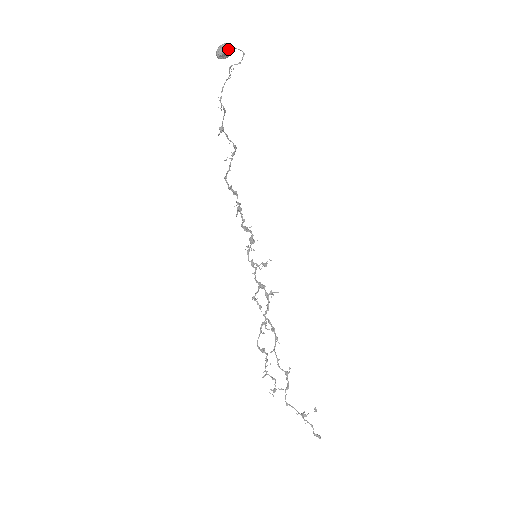
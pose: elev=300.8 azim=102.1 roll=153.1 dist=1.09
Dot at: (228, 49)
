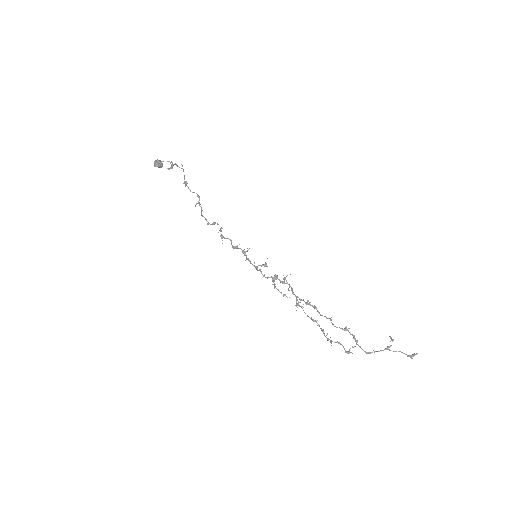
Dot at: (161, 161)
